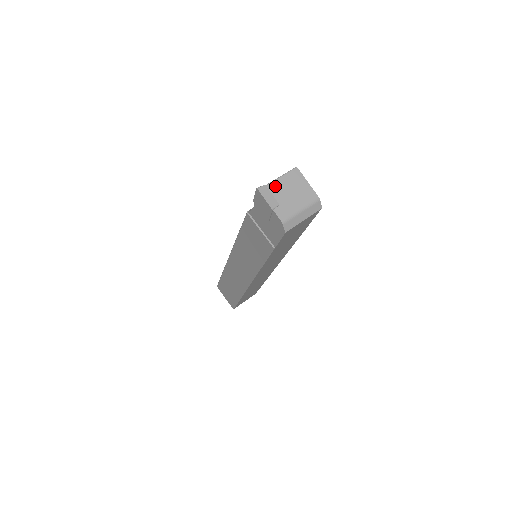
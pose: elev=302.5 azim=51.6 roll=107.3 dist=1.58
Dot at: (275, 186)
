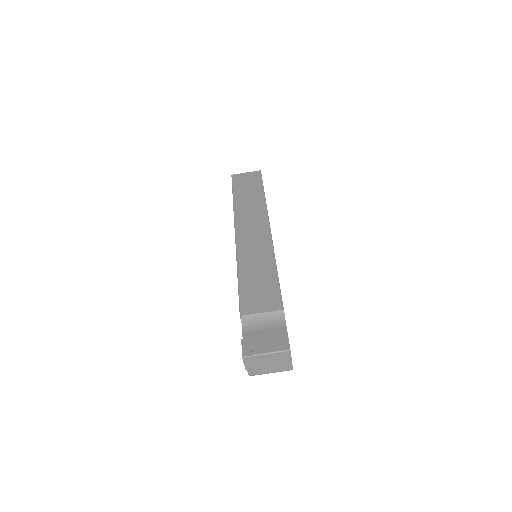
Dot at: (260, 358)
